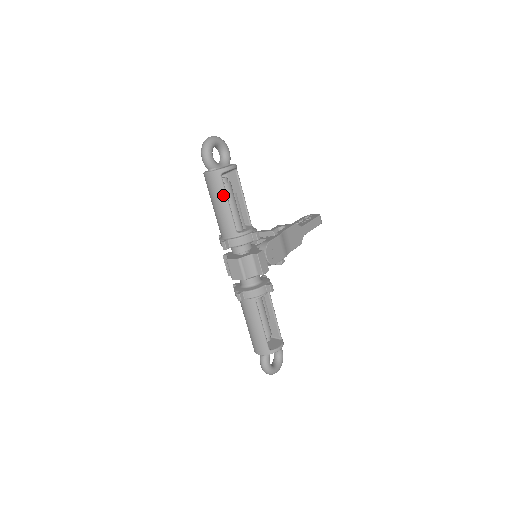
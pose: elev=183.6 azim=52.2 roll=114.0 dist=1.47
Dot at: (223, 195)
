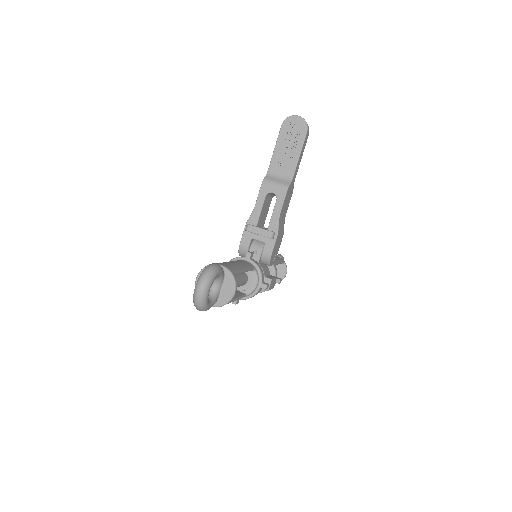
Dot at: occluded
